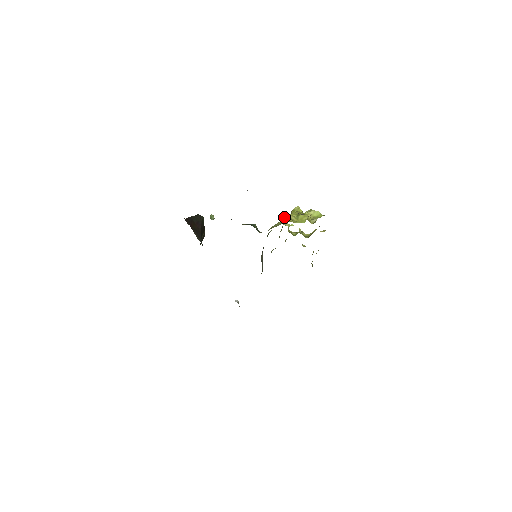
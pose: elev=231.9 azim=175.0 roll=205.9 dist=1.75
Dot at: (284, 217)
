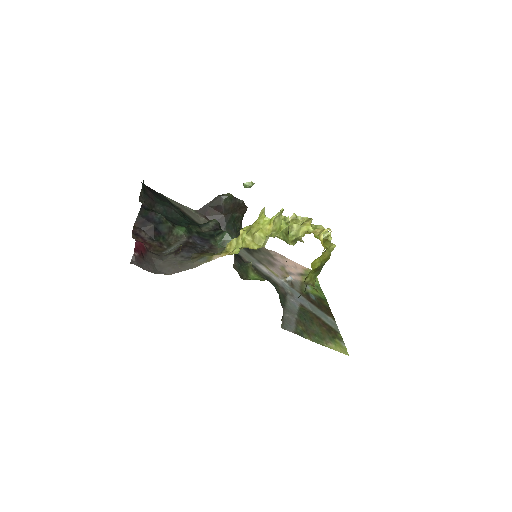
Dot at: occluded
